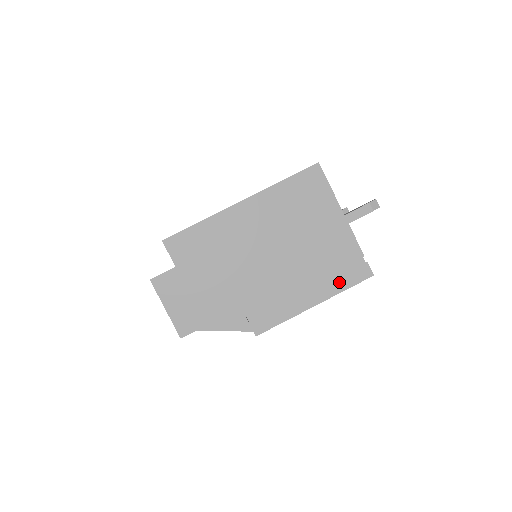
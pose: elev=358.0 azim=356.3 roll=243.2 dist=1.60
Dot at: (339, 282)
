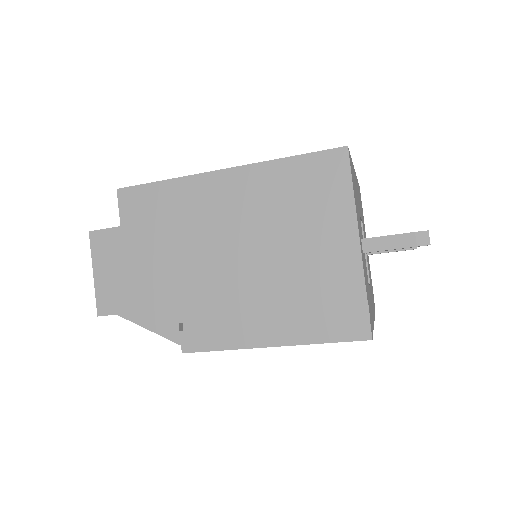
Dot at: (316, 328)
